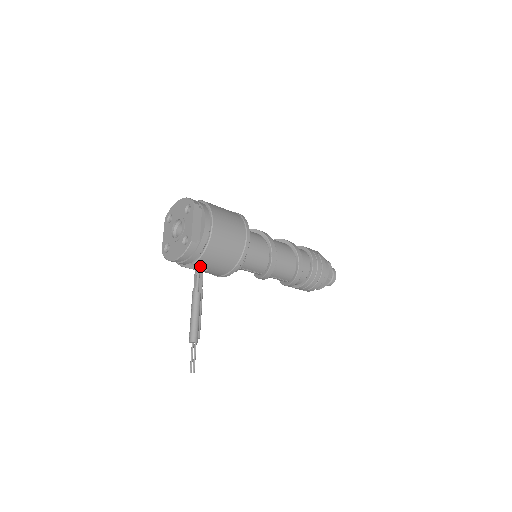
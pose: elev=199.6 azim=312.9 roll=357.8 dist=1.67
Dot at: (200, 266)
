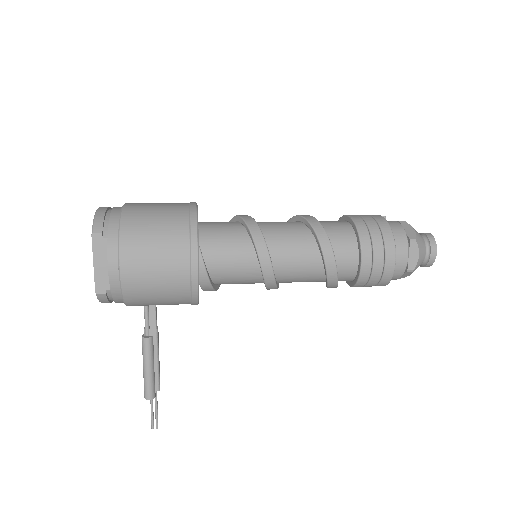
Dot at: occluded
